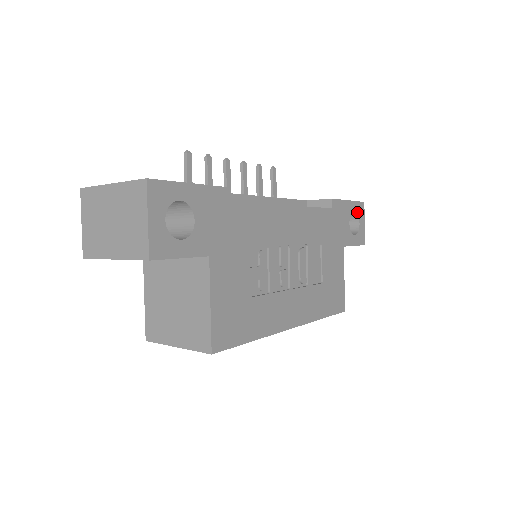
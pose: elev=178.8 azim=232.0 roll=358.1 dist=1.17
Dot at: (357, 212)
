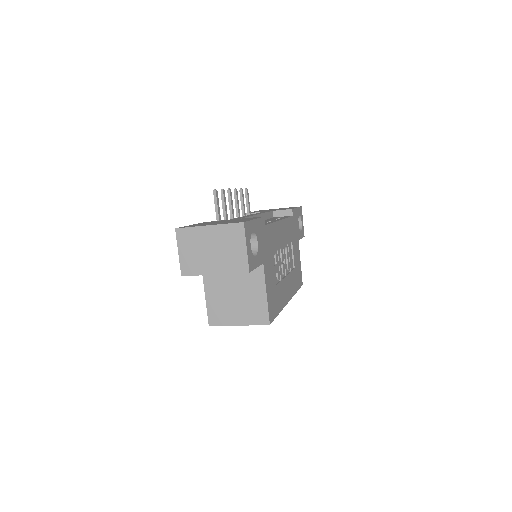
Dot at: (300, 214)
